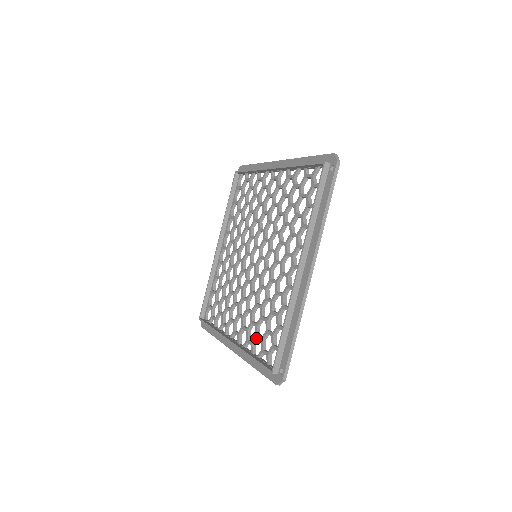
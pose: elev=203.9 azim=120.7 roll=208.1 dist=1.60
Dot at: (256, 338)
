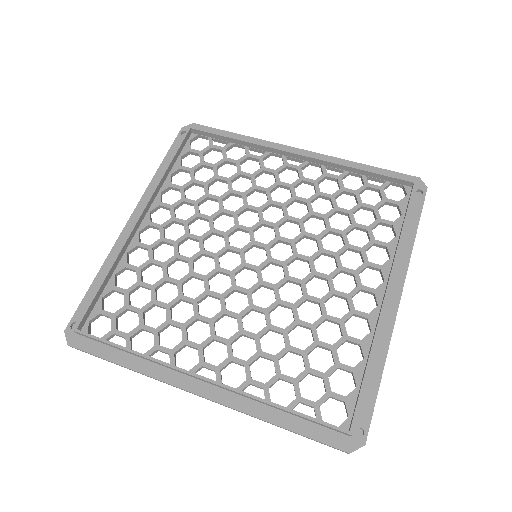
Dot at: (279, 378)
